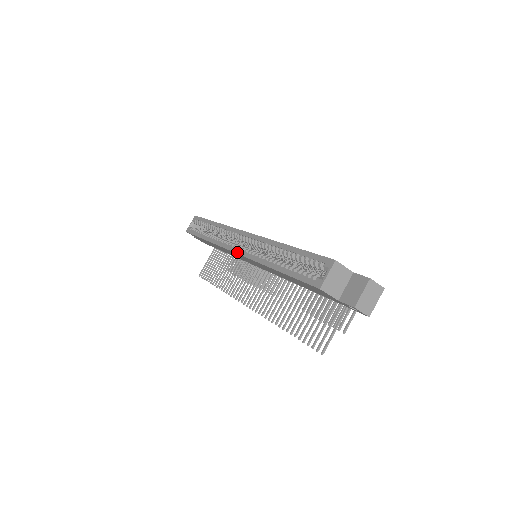
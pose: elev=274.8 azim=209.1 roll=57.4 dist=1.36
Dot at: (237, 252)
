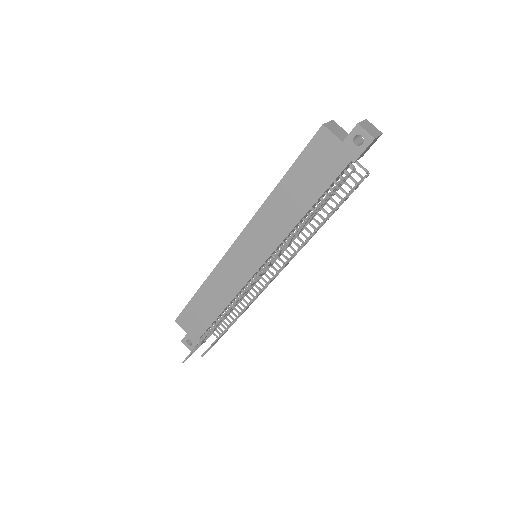
Dot at: (237, 237)
